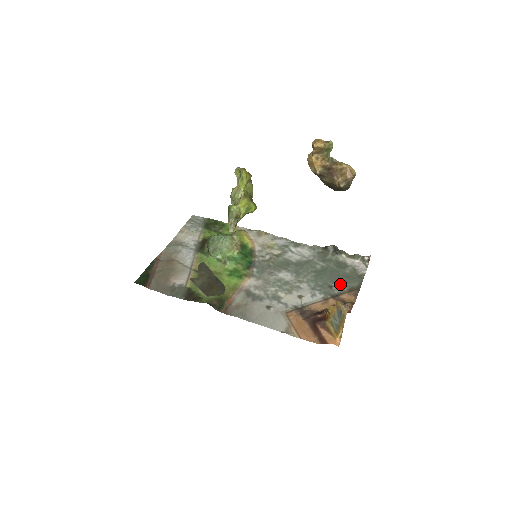
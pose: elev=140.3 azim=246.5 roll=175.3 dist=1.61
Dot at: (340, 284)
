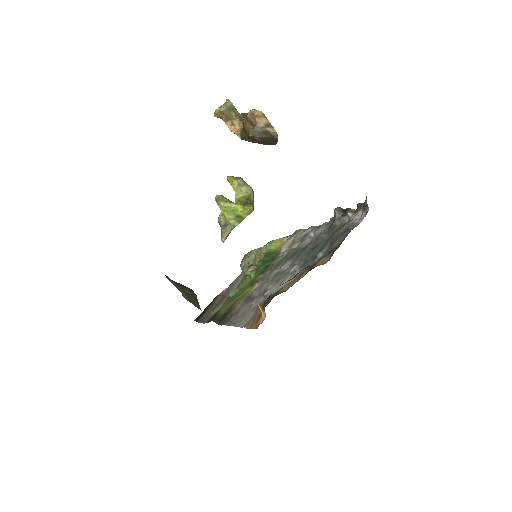
Dot at: (325, 250)
